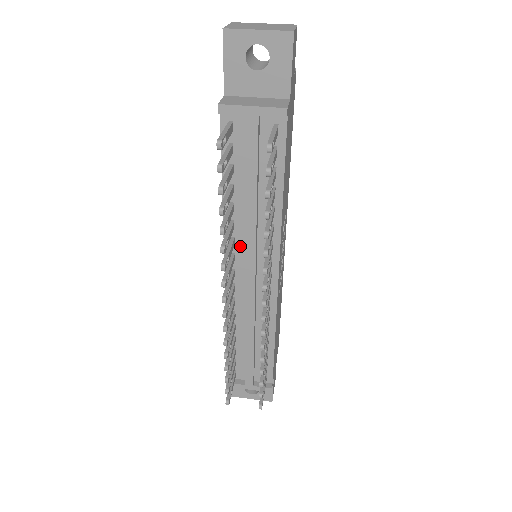
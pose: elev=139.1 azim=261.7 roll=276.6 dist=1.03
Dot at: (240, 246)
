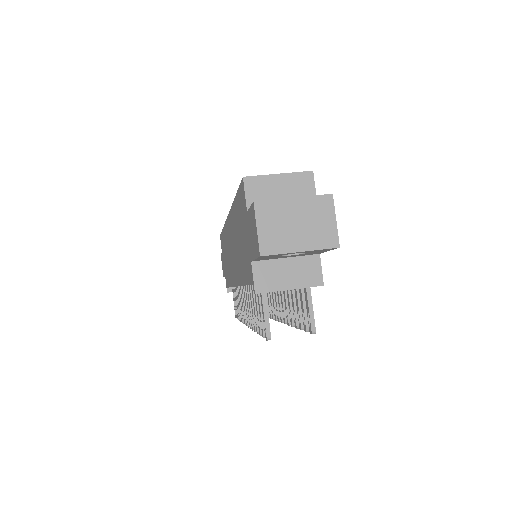
Dot at: occluded
